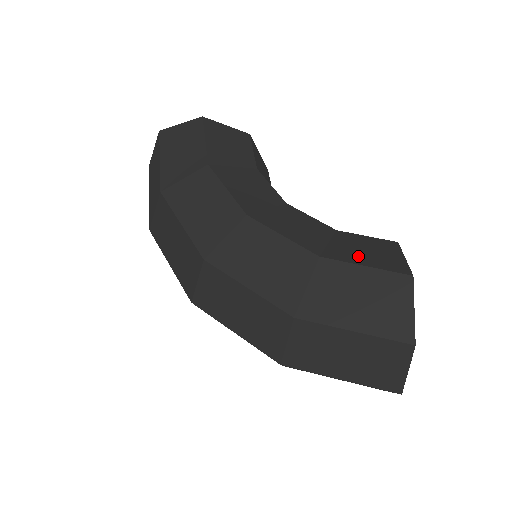
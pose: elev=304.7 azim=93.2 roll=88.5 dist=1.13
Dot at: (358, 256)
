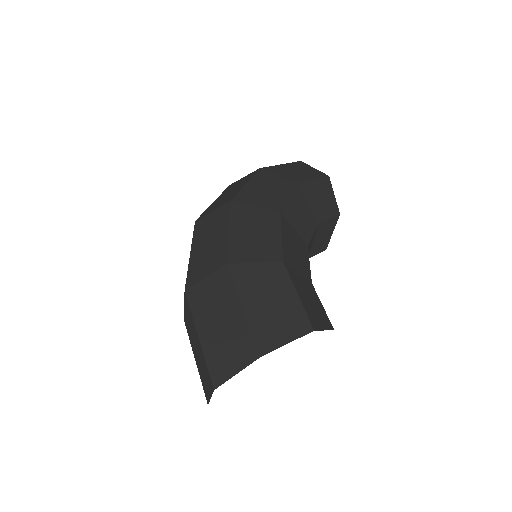
Dot at: (302, 291)
